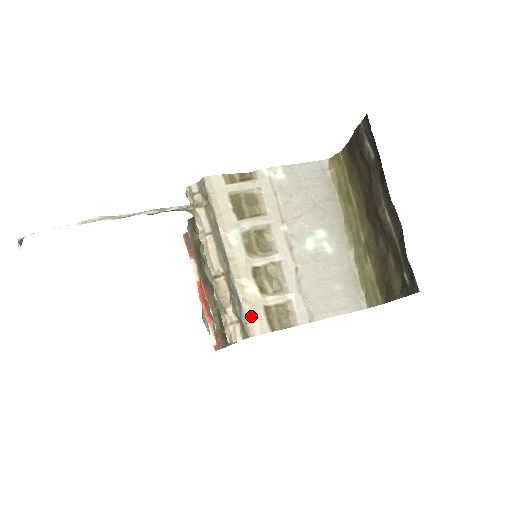
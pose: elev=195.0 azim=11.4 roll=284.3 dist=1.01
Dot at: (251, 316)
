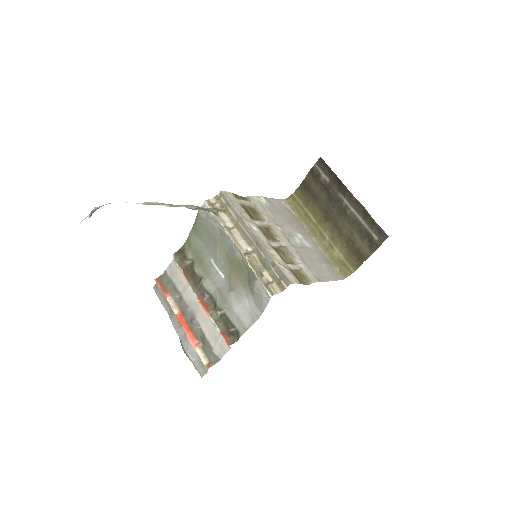
Dot at: (286, 271)
